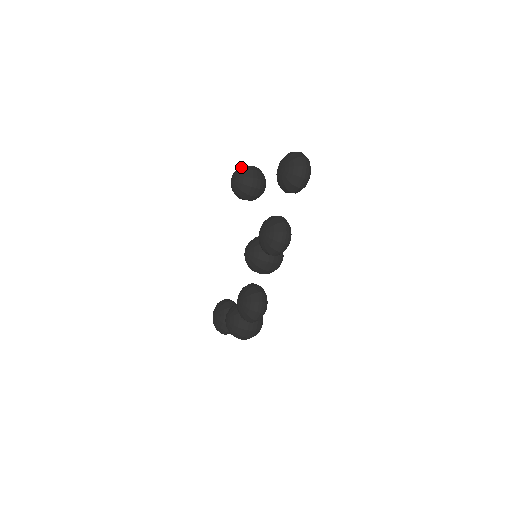
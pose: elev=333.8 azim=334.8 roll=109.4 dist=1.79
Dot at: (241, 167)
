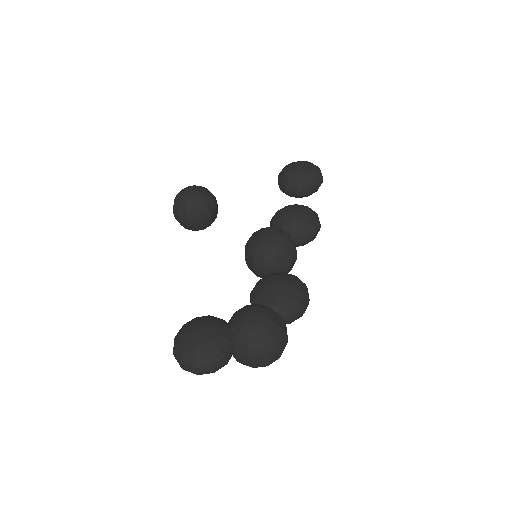
Dot at: occluded
